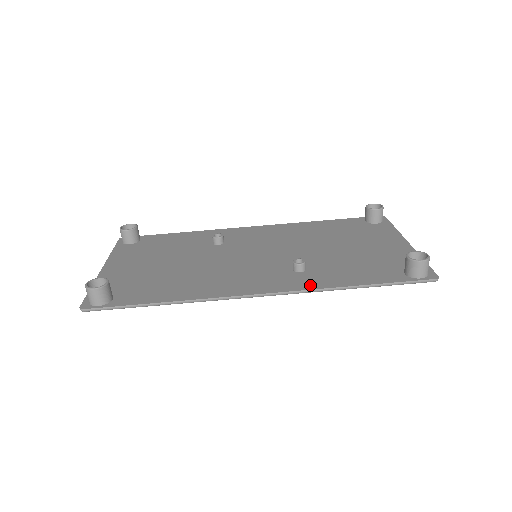
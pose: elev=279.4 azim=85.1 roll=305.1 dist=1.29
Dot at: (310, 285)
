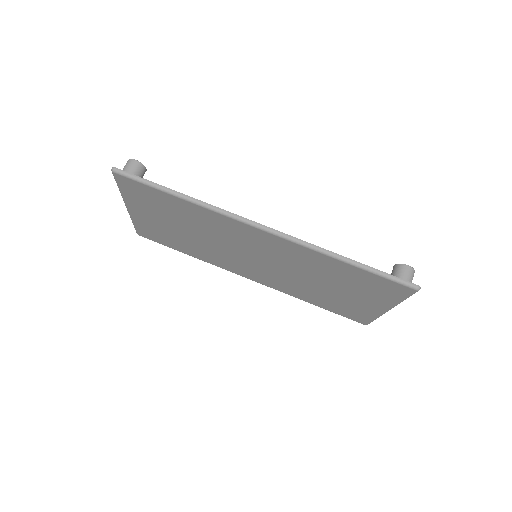
Dot at: occluded
